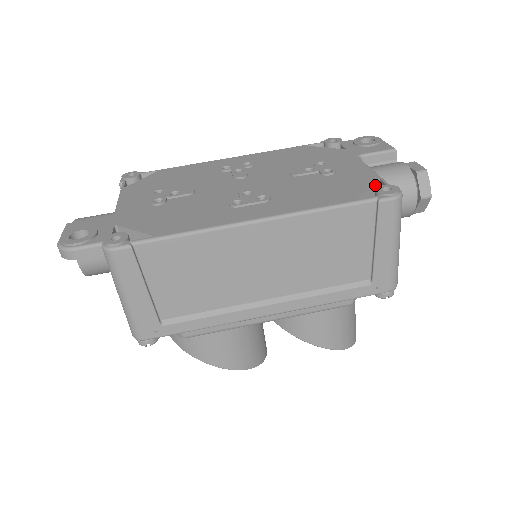
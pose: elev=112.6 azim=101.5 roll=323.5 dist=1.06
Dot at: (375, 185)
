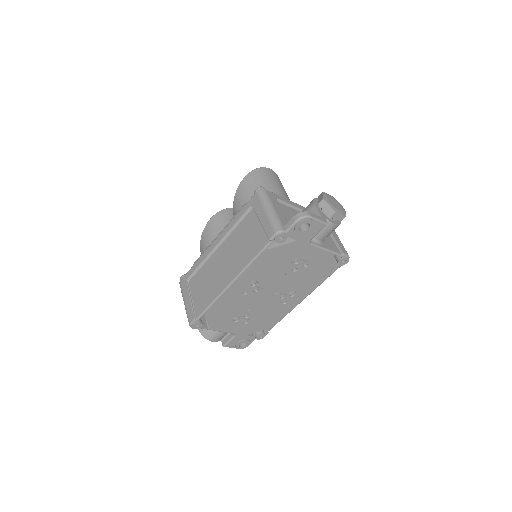
Dot at: (332, 255)
